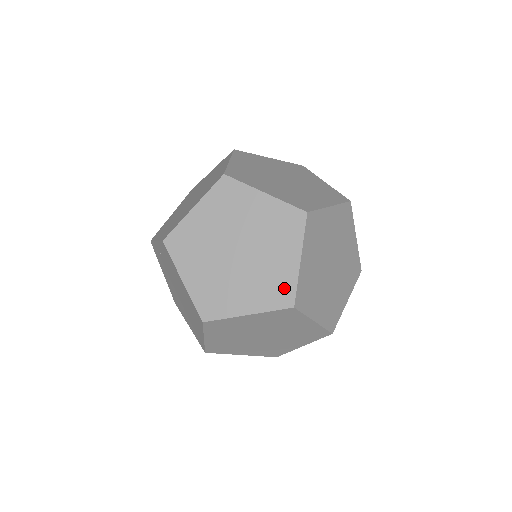
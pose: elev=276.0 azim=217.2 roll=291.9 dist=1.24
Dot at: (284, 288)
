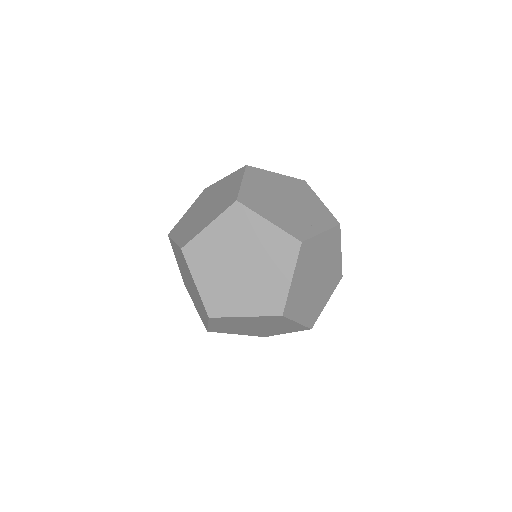
Dot at: (202, 305)
